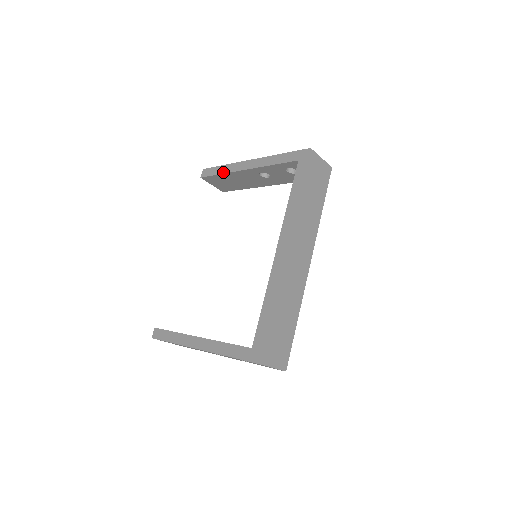
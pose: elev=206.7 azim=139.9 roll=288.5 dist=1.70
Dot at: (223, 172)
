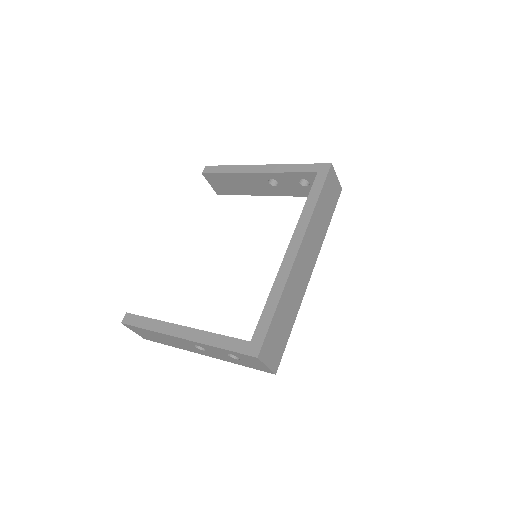
Dot at: (230, 171)
